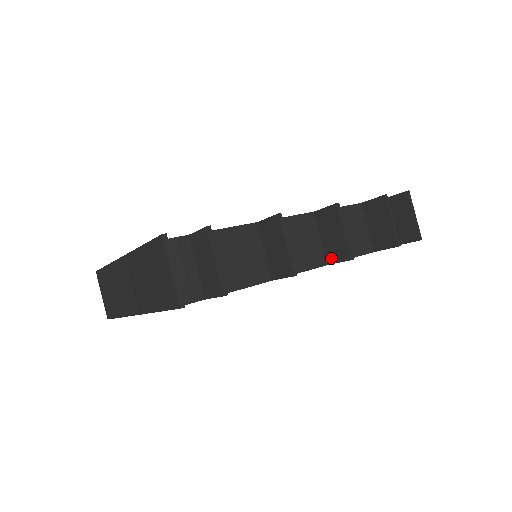
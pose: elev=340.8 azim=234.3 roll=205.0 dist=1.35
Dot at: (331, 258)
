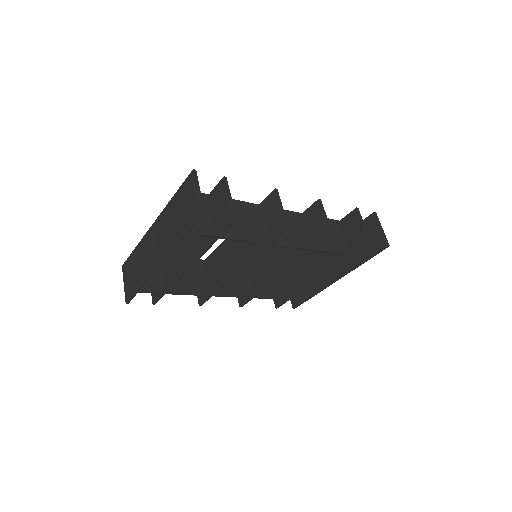
Dot at: (316, 243)
